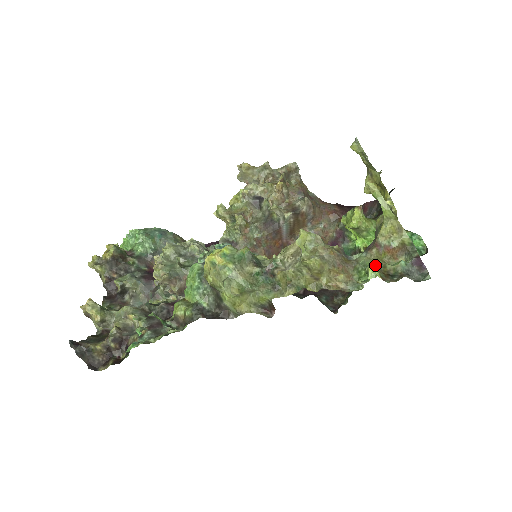
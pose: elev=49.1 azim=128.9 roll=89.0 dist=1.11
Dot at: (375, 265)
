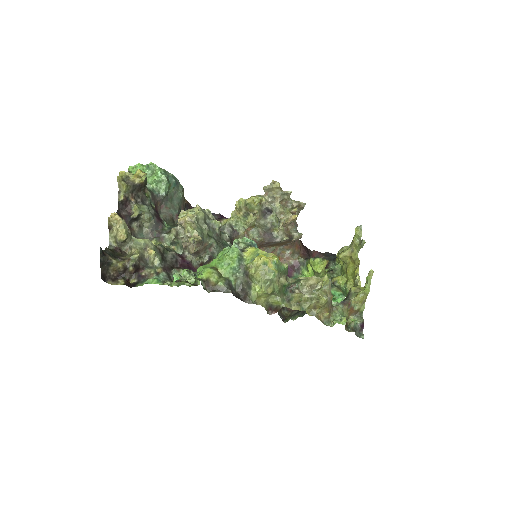
Dot at: occluded
